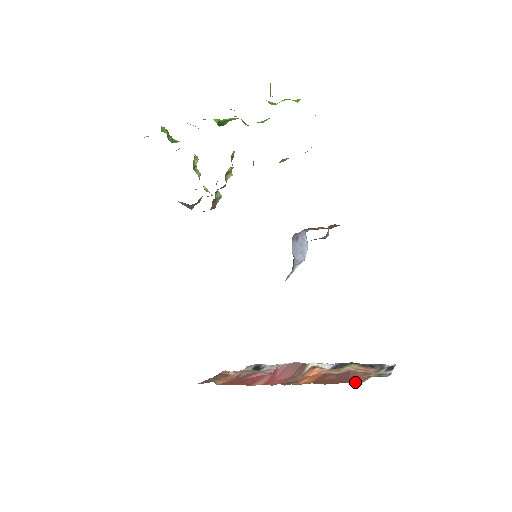
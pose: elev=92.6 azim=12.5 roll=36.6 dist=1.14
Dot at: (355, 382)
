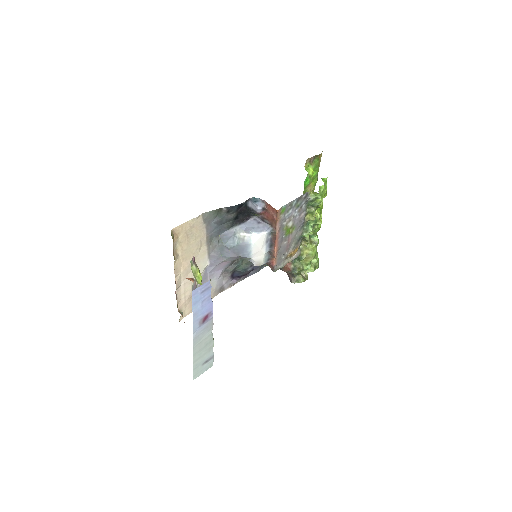
Dot at: occluded
